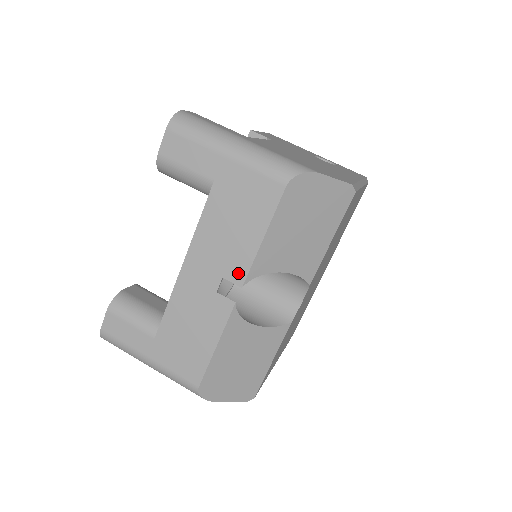
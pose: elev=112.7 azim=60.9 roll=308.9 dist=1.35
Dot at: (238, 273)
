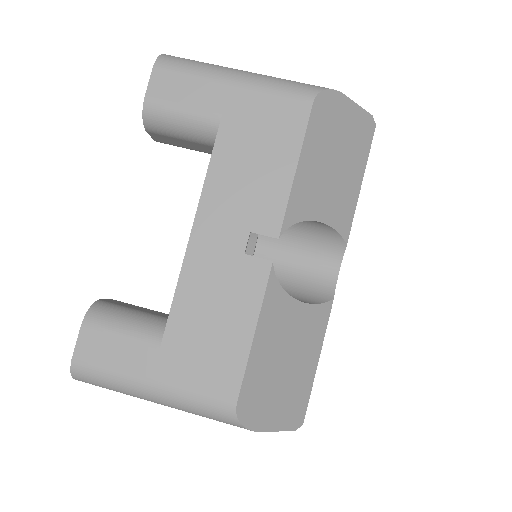
Dot at: (270, 221)
